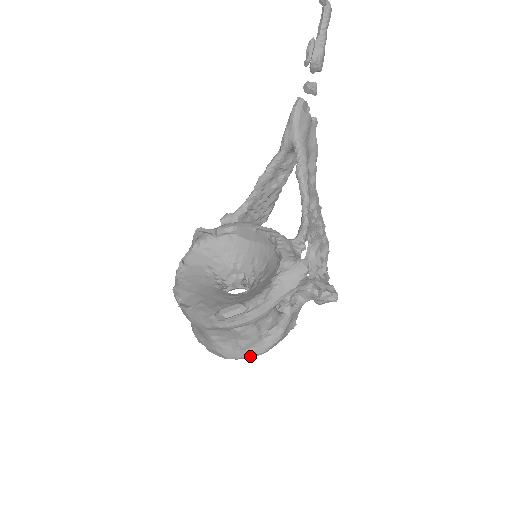
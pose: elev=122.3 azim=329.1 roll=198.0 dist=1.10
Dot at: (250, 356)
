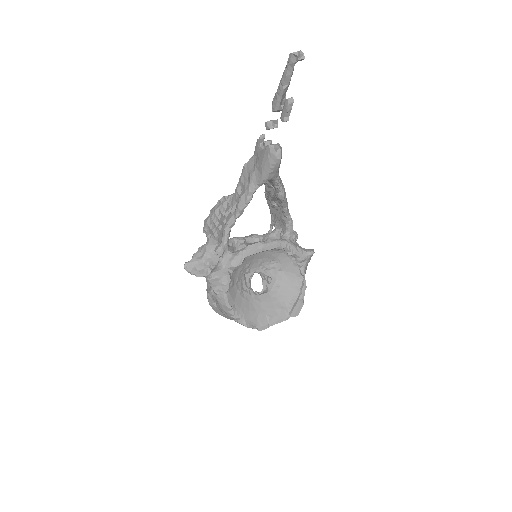
Dot at: occluded
